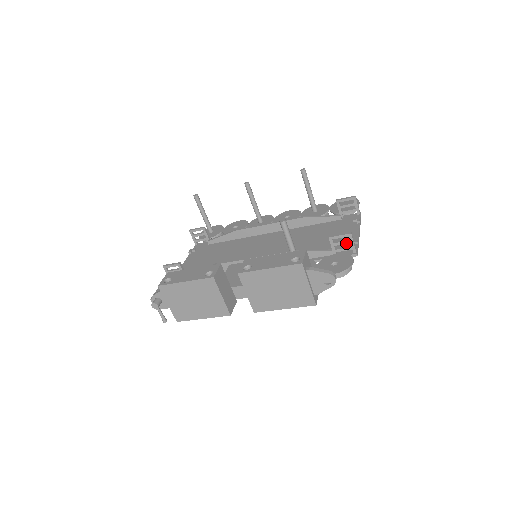
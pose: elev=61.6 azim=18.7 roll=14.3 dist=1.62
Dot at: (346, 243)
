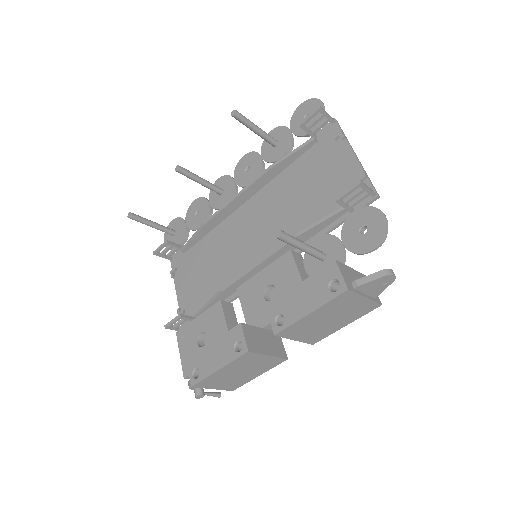
Dot at: (359, 194)
